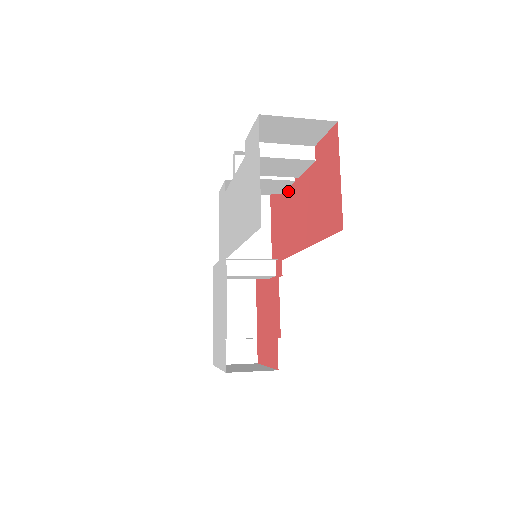
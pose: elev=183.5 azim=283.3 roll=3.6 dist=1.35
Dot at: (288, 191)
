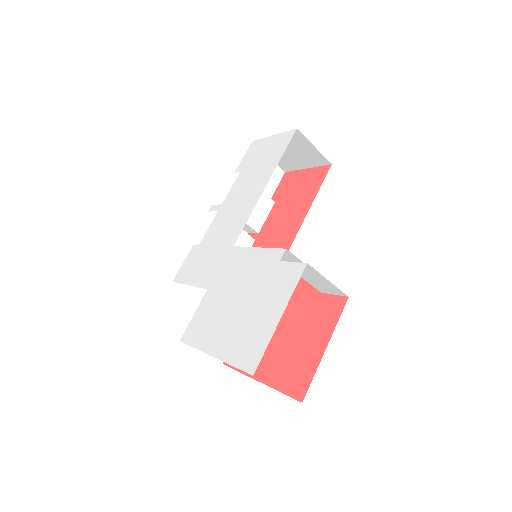
Dot at: occluded
